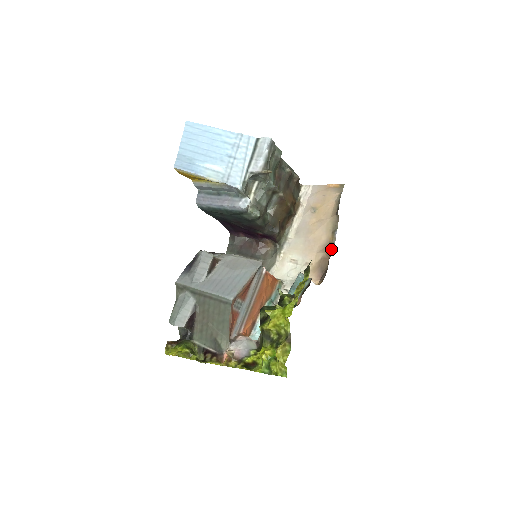
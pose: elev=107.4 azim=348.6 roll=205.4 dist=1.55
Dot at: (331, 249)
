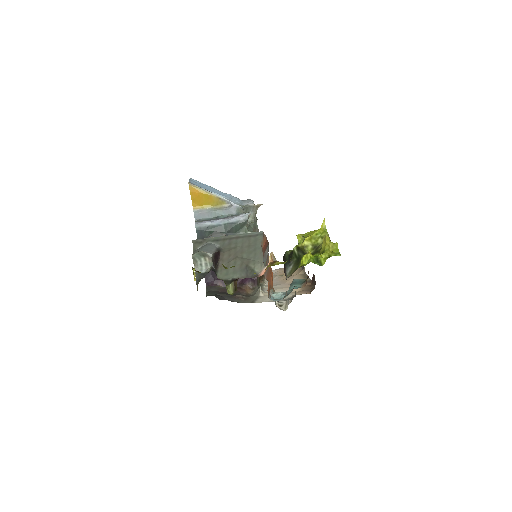
Dot at: (309, 281)
